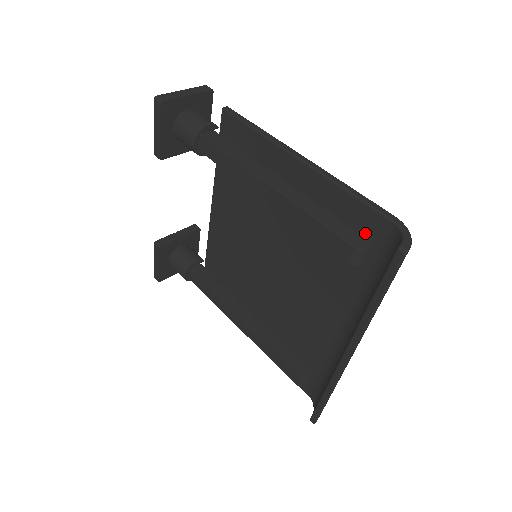
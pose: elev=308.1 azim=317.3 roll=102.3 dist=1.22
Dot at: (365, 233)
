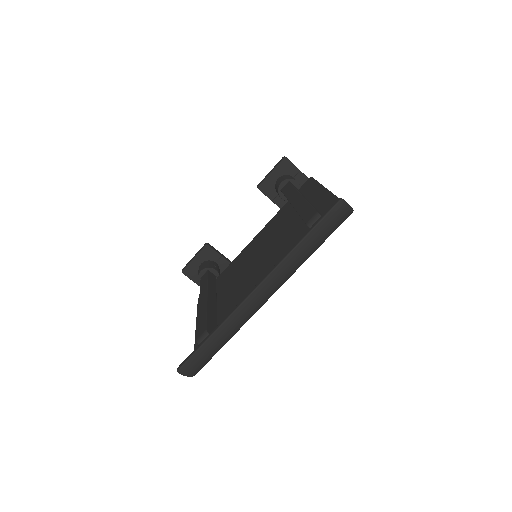
Dot at: occluded
